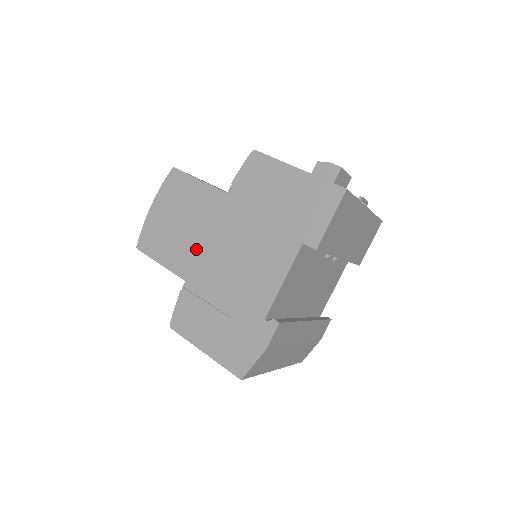
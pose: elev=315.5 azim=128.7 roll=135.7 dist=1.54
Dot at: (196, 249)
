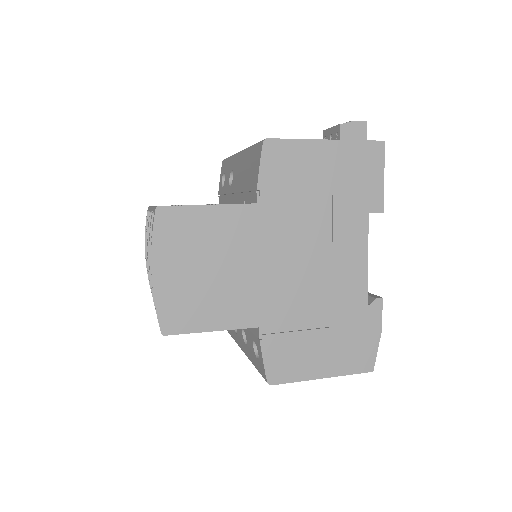
Dot at: (253, 286)
